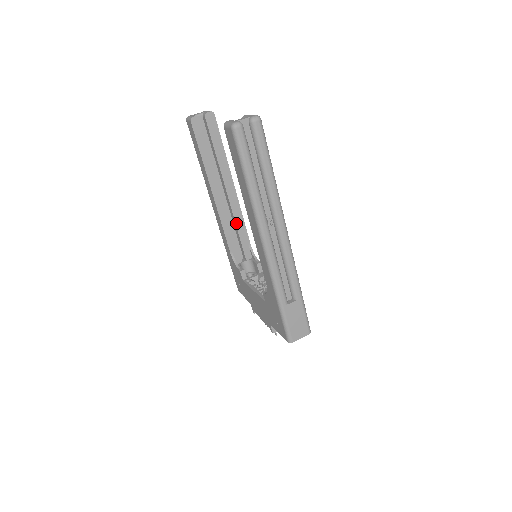
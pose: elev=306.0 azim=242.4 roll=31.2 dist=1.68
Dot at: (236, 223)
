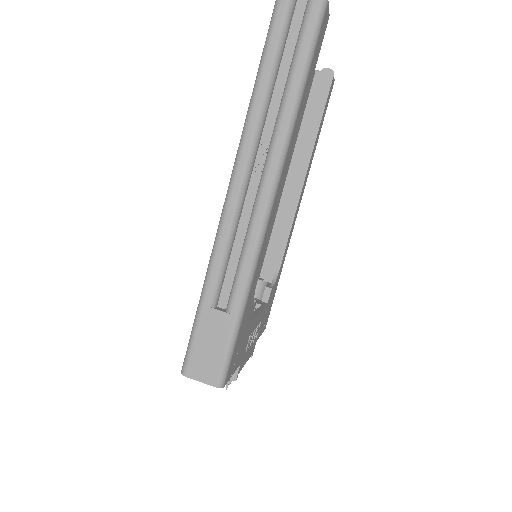
Dot at: (280, 224)
